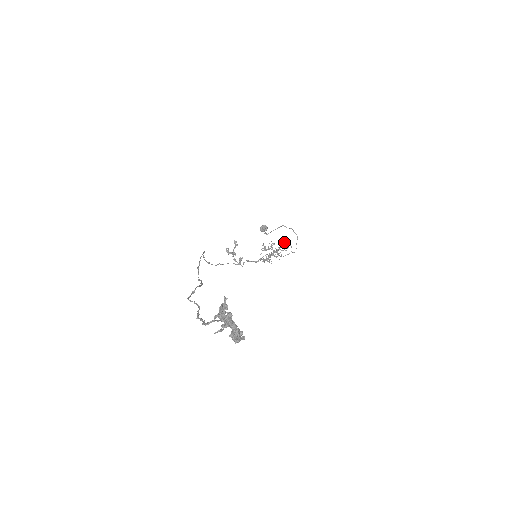
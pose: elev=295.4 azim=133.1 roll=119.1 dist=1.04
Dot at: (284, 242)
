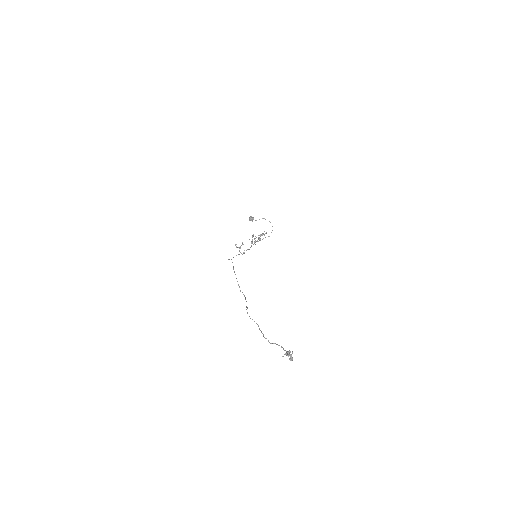
Dot at: occluded
